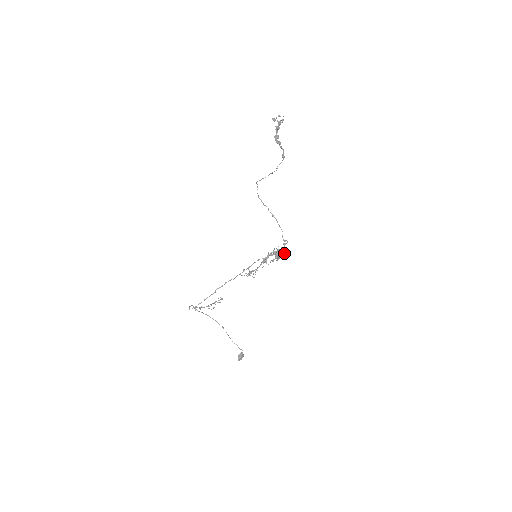
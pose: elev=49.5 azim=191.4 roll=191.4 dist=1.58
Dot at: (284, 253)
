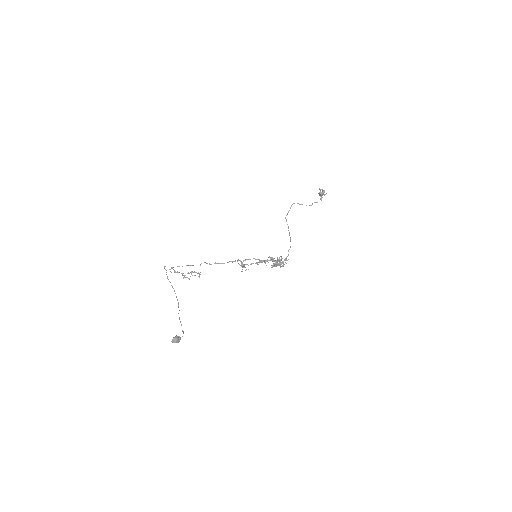
Dot at: (282, 263)
